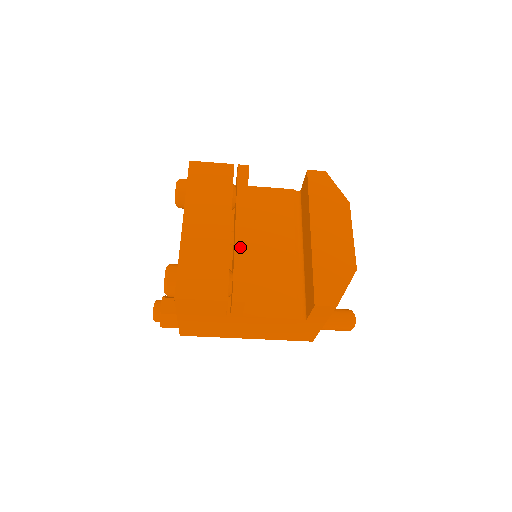
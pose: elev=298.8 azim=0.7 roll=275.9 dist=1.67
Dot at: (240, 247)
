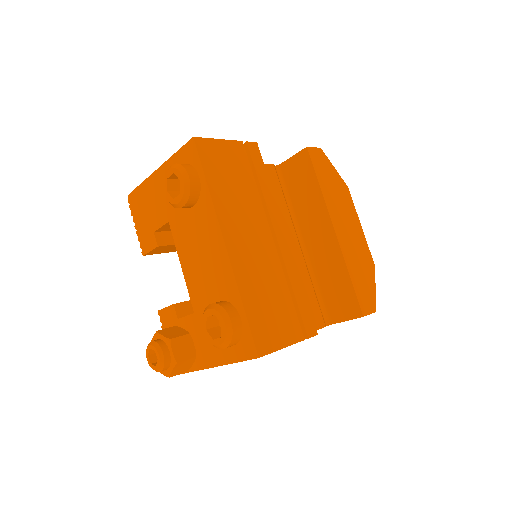
Dot at: (290, 264)
